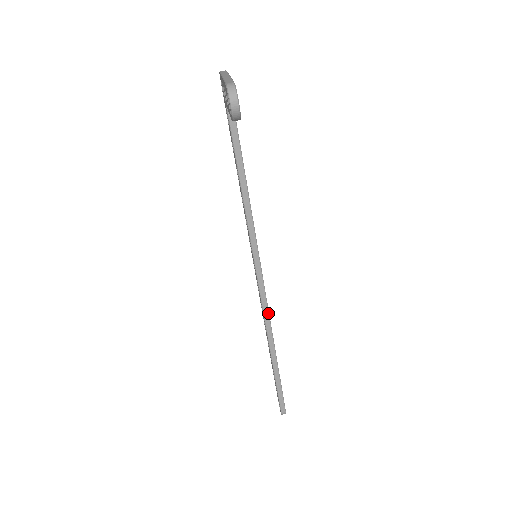
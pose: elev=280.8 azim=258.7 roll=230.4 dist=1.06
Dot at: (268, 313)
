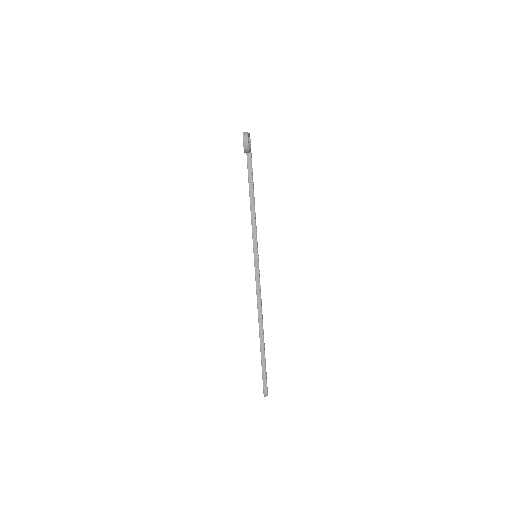
Dot at: (260, 301)
